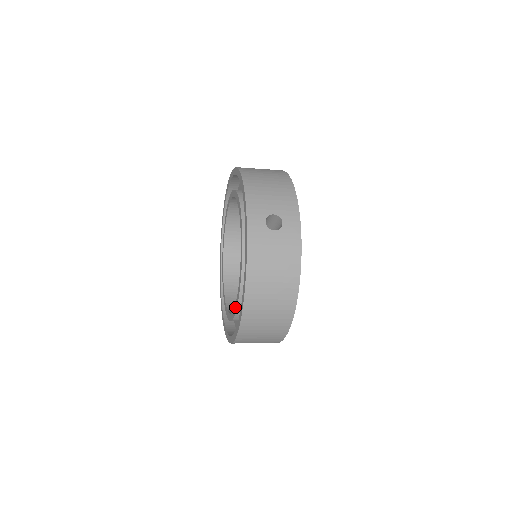
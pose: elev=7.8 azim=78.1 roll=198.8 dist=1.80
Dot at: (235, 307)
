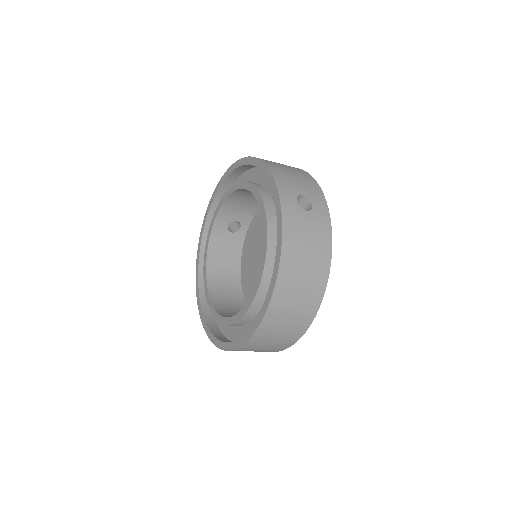
Dot at: (248, 302)
